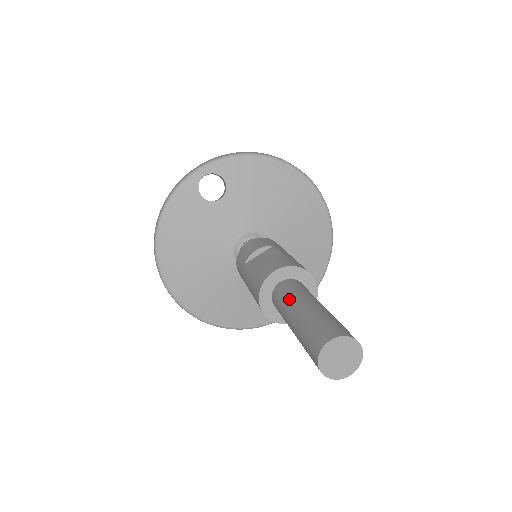
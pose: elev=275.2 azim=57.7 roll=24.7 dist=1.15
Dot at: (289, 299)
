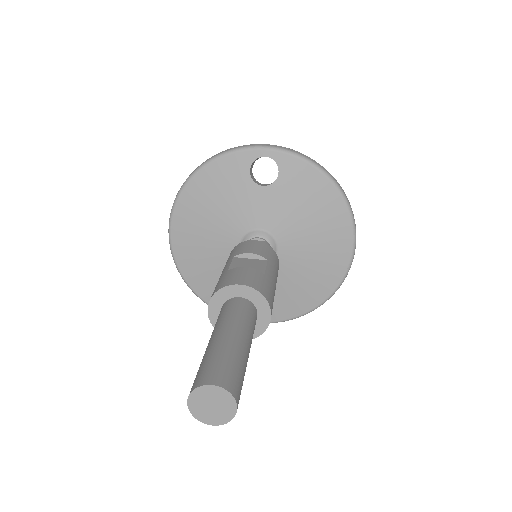
Dot at: (228, 319)
